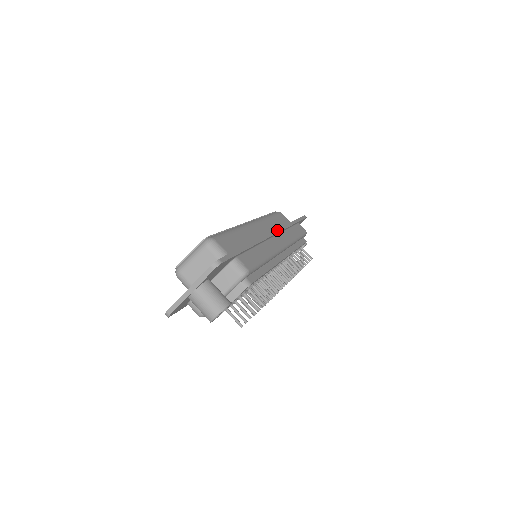
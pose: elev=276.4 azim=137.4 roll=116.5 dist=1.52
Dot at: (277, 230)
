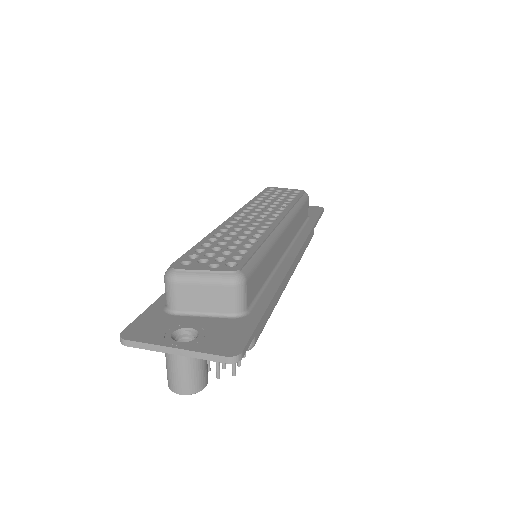
Dot at: (300, 251)
